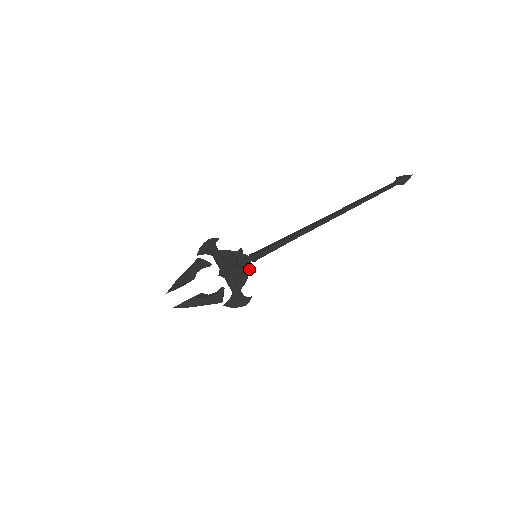
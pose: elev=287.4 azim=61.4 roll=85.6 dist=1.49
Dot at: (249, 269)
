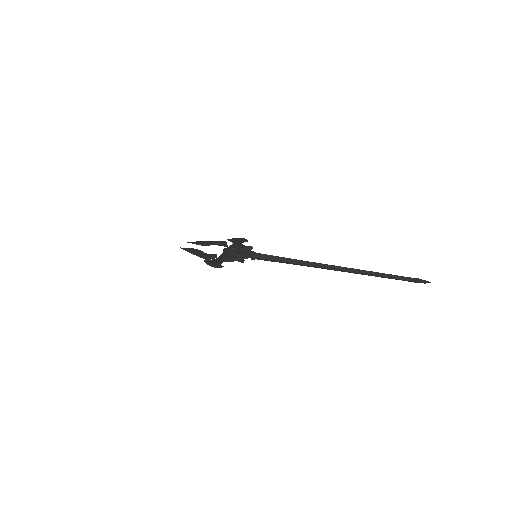
Dot at: (241, 254)
